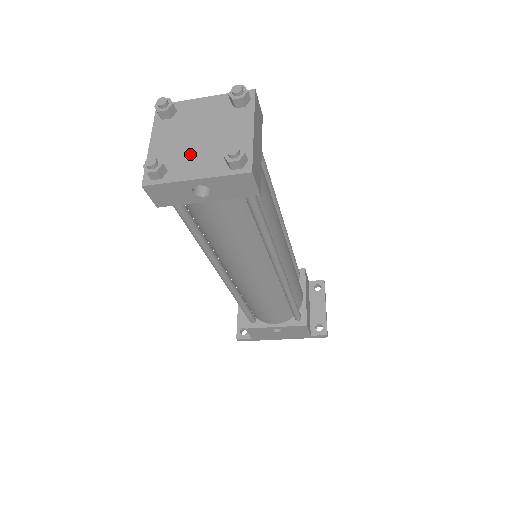
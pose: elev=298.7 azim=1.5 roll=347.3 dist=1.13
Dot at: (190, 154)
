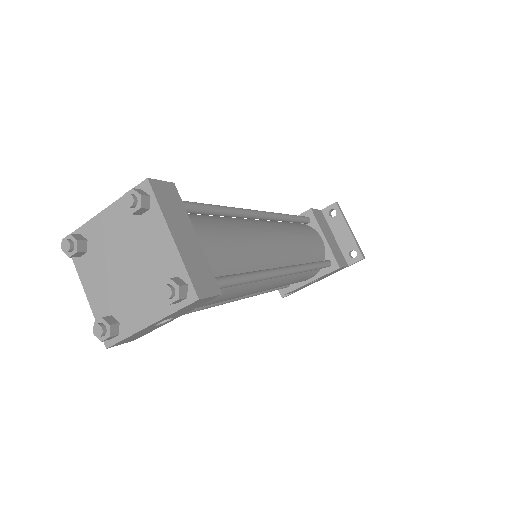
Dot at: (129, 295)
